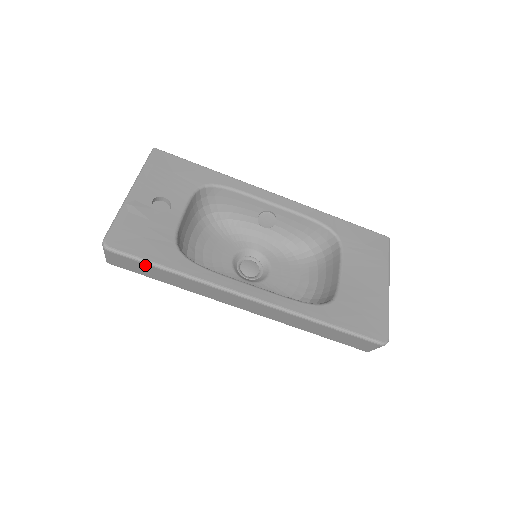
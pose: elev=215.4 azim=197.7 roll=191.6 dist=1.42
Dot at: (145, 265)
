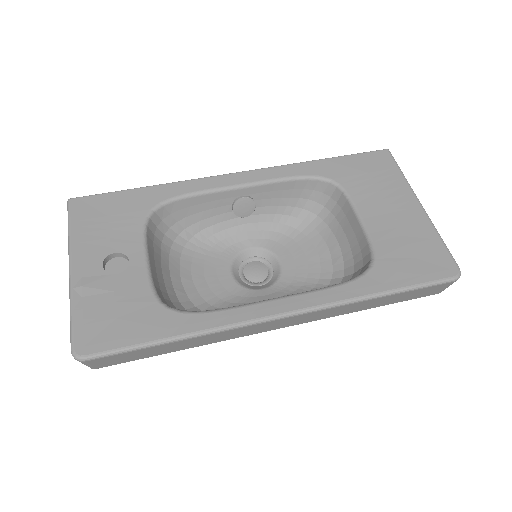
Dot at: (139, 351)
